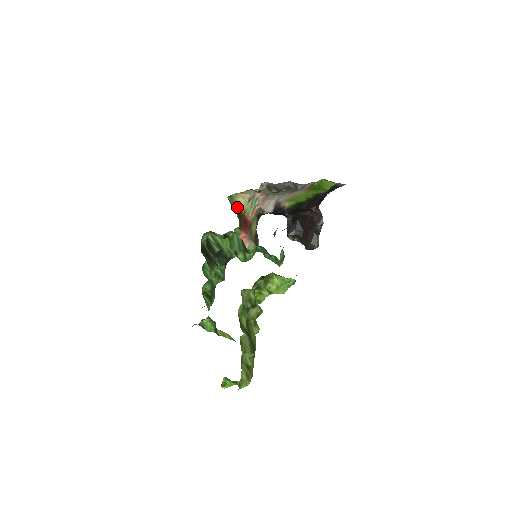
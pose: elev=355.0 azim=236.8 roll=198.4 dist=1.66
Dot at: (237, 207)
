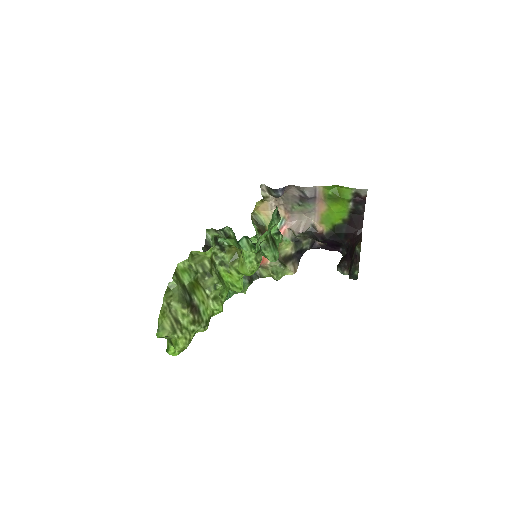
Dot at: (262, 225)
